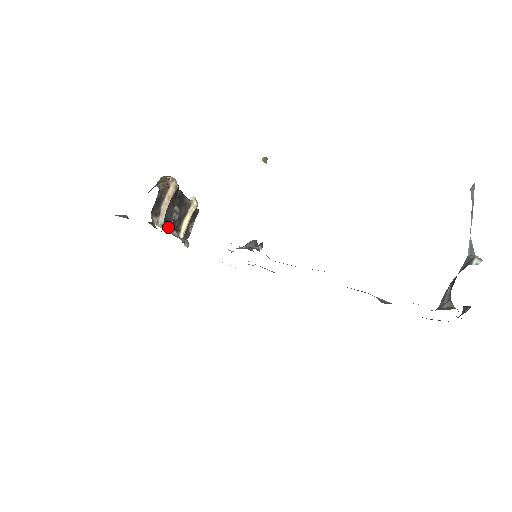
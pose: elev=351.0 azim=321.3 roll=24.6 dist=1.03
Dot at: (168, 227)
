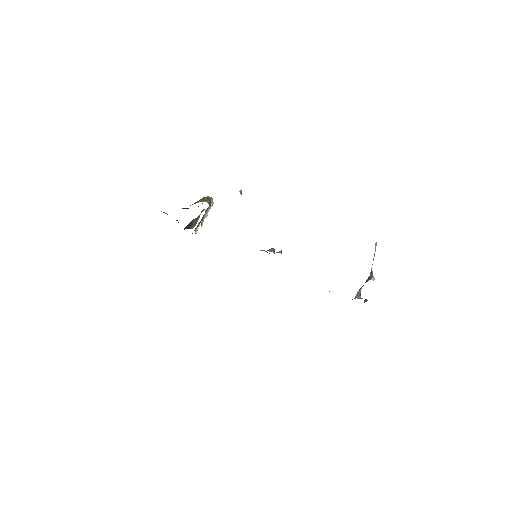
Dot at: occluded
